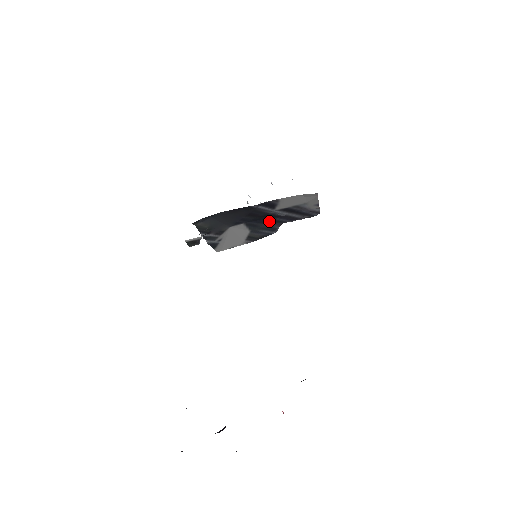
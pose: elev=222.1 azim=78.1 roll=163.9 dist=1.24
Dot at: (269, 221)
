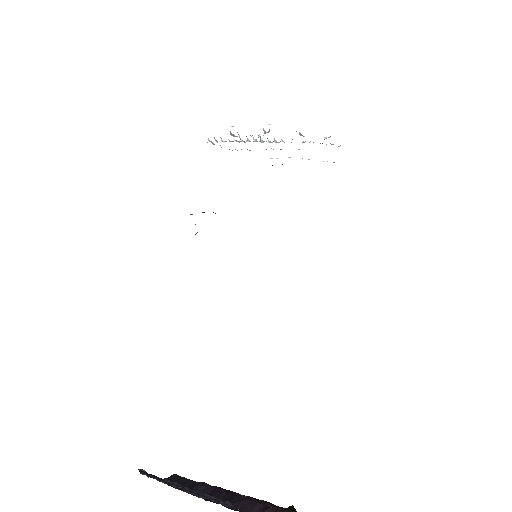
Dot at: occluded
